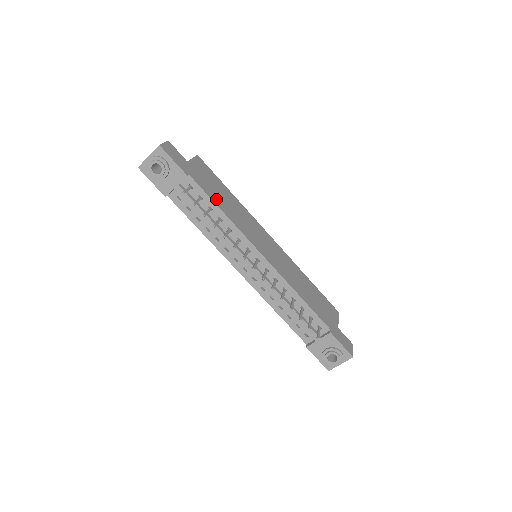
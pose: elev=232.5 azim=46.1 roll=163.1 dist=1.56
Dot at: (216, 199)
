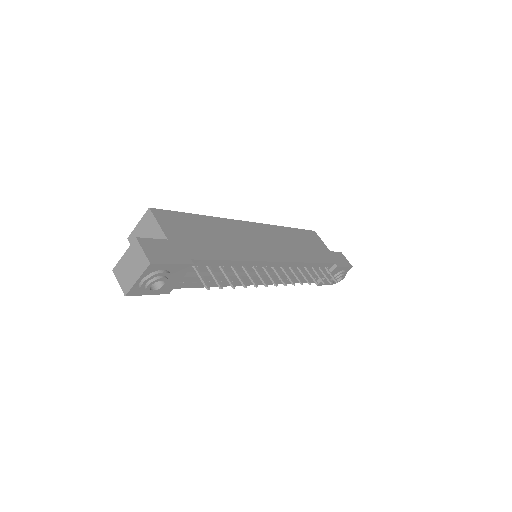
Dot at: (219, 252)
